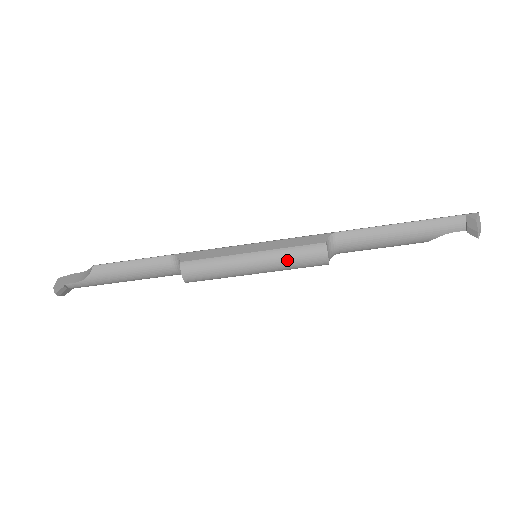
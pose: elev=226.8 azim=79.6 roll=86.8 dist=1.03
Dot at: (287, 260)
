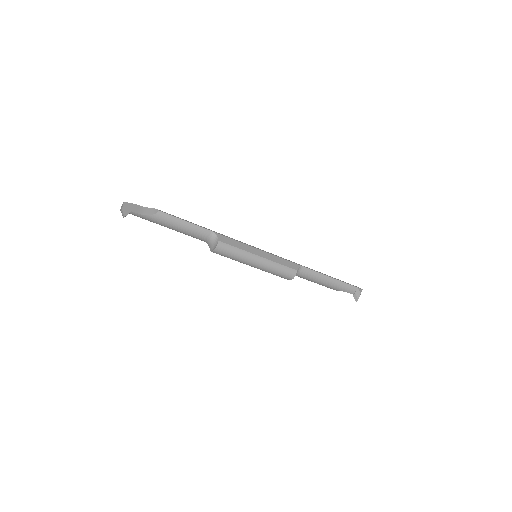
Dot at: (274, 270)
